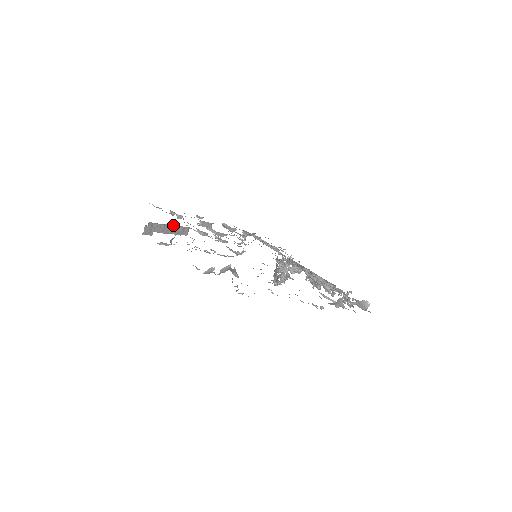
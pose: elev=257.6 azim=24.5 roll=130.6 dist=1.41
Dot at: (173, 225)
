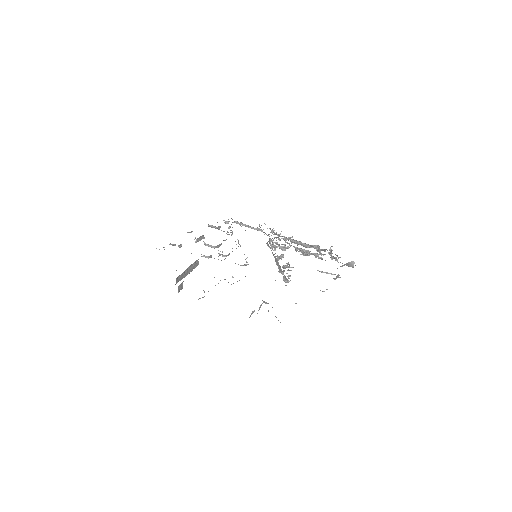
Dot at: (189, 266)
